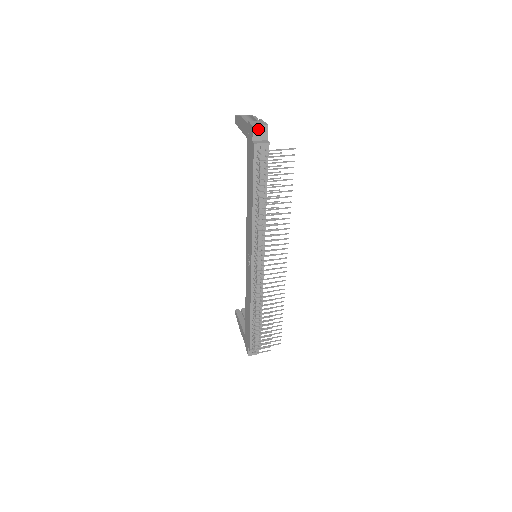
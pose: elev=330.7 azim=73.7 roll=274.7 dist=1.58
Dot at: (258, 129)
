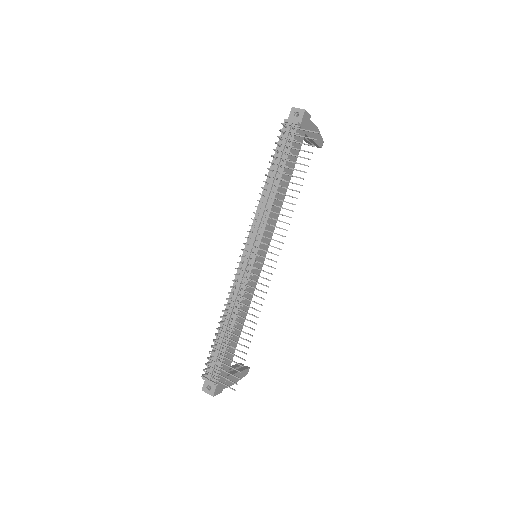
Dot at: (296, 111)
